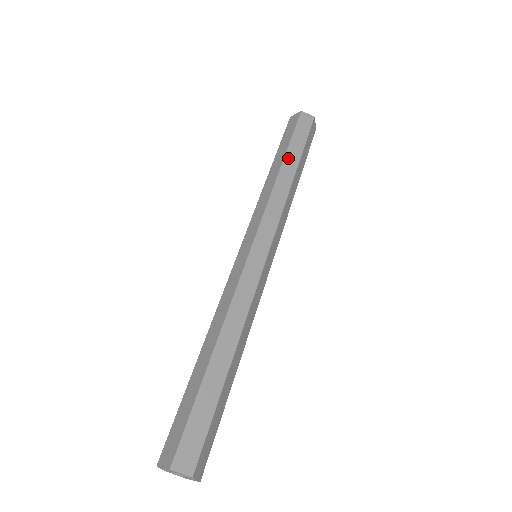
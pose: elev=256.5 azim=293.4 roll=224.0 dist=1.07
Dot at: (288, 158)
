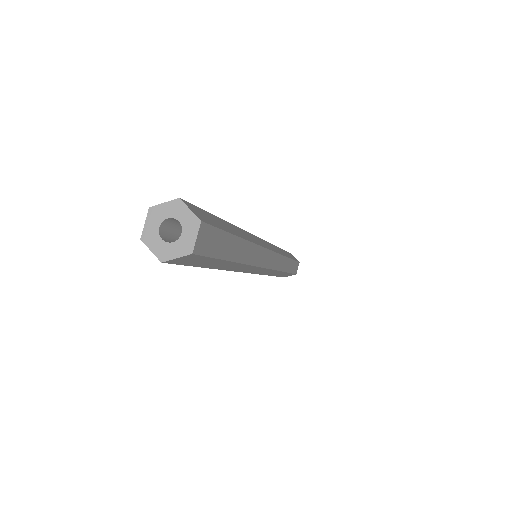
Dot at: (284, 251)
